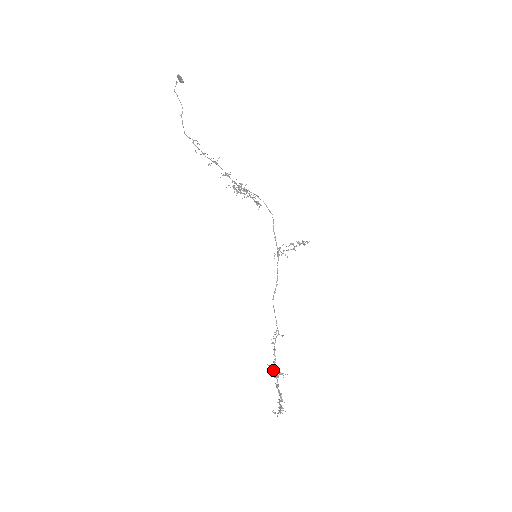
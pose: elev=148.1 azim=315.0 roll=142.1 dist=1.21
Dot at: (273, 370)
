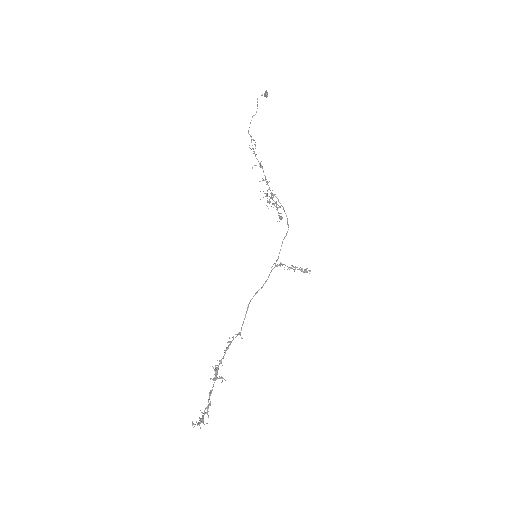
Dot at: (215, 370)
